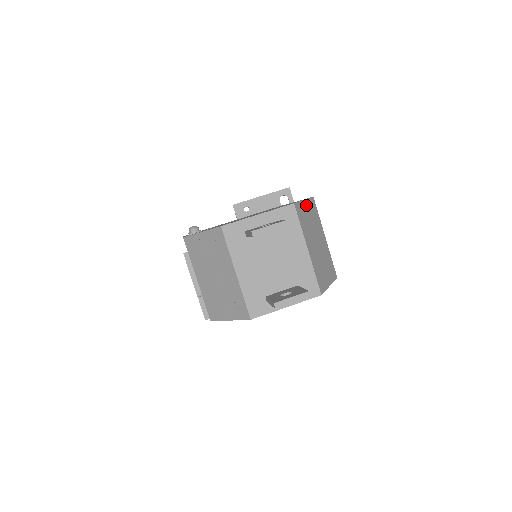
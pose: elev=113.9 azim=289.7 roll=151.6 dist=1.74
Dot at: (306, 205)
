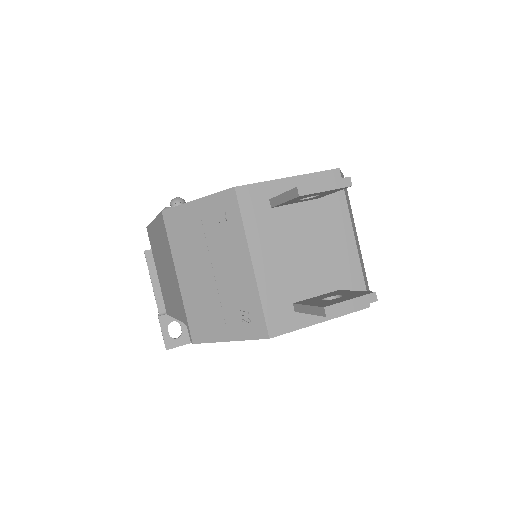
Dot at: occluded
